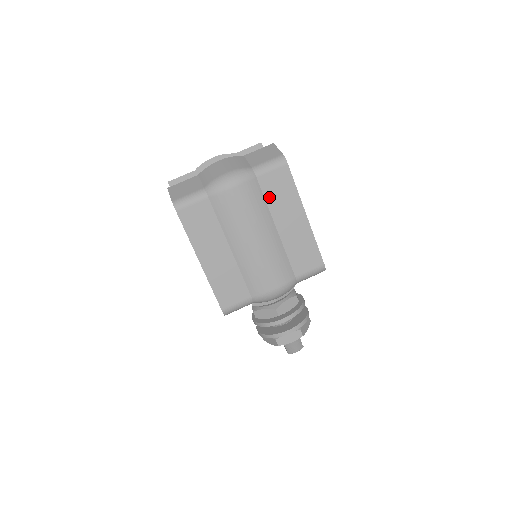
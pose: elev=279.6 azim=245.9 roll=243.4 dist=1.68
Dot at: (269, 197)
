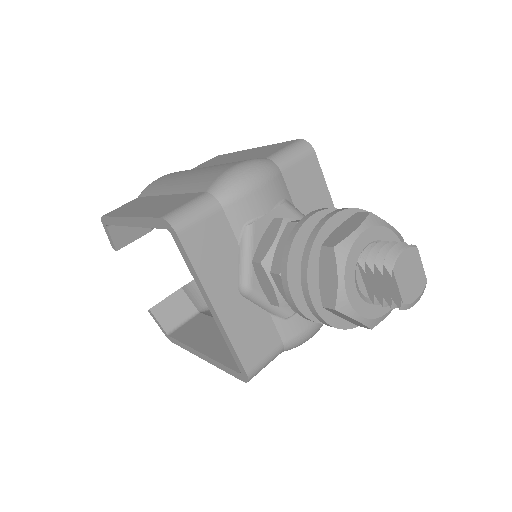
Dot at: occluded
